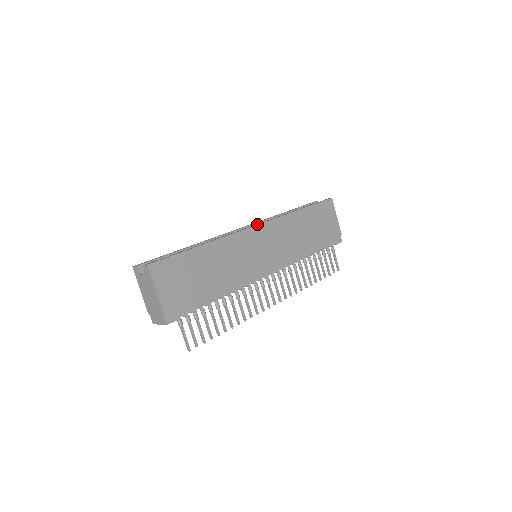
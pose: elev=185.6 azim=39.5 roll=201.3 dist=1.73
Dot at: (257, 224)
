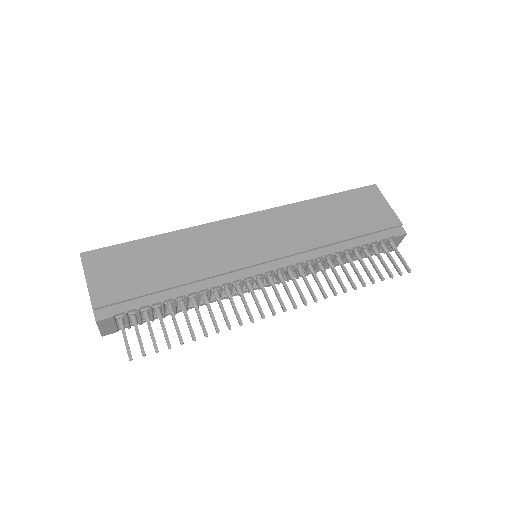
Dot at: (247, 215)
